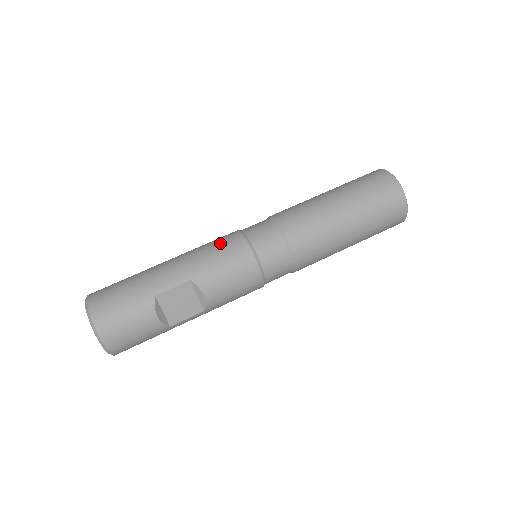
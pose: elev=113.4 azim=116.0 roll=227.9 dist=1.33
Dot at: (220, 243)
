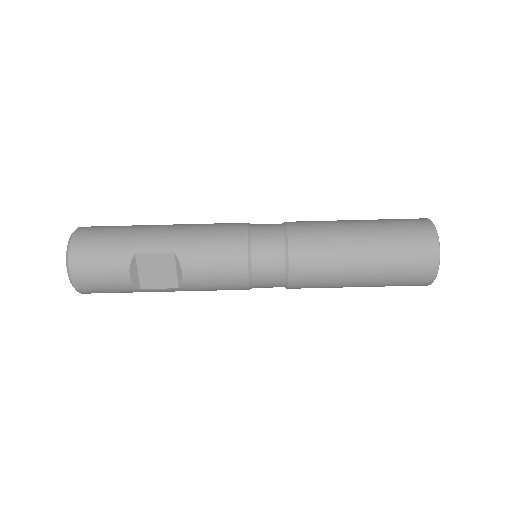
Dot at: (221, 228)
